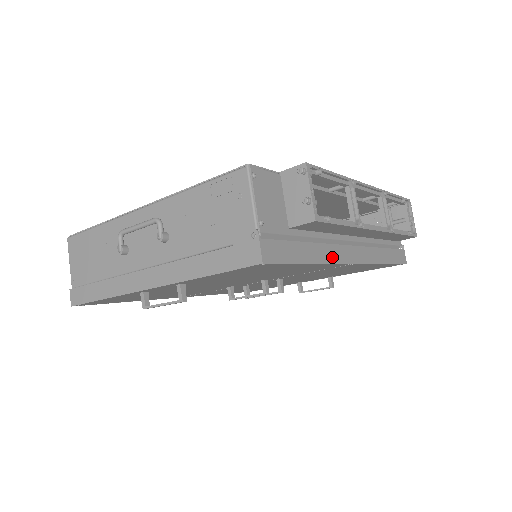
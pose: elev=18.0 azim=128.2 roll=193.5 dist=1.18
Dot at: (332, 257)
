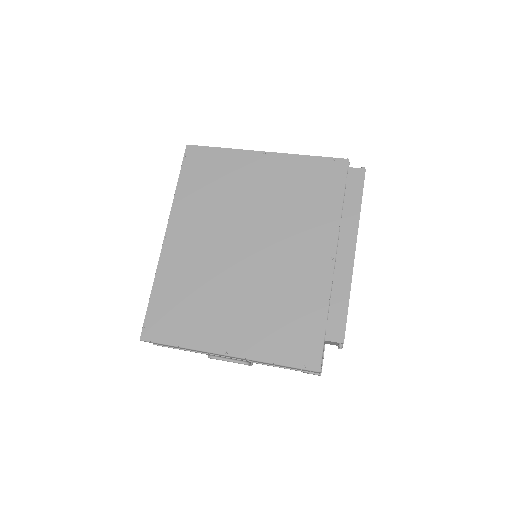
Dot at: occluded
